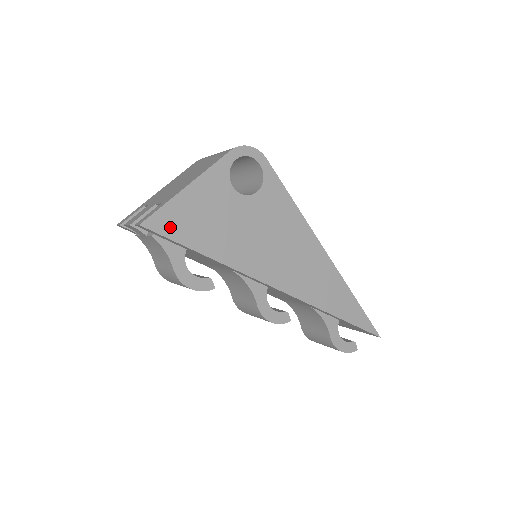
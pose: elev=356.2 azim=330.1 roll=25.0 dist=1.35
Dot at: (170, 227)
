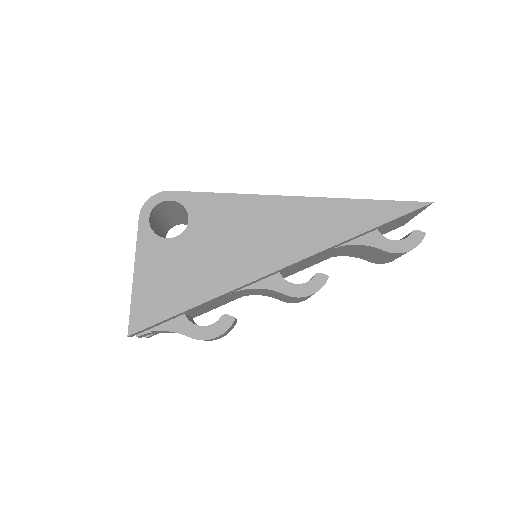
Dot at: (150, 315)
